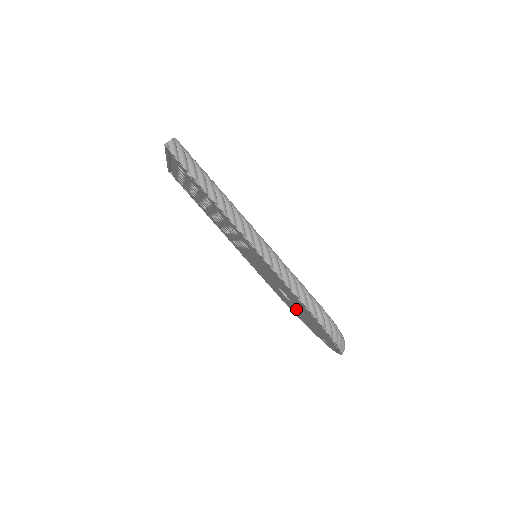
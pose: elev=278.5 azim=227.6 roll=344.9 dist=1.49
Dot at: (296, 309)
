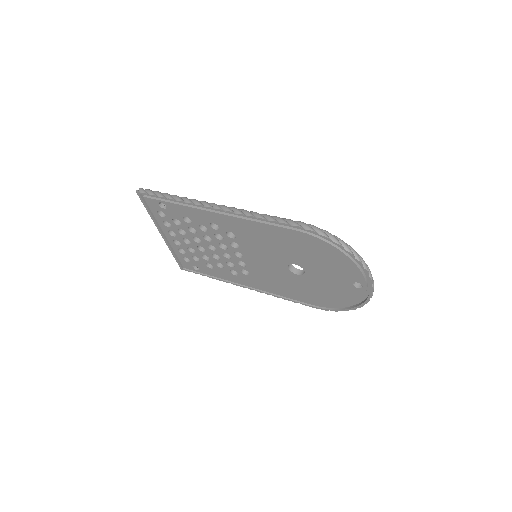
Dot at: (317, 280)
